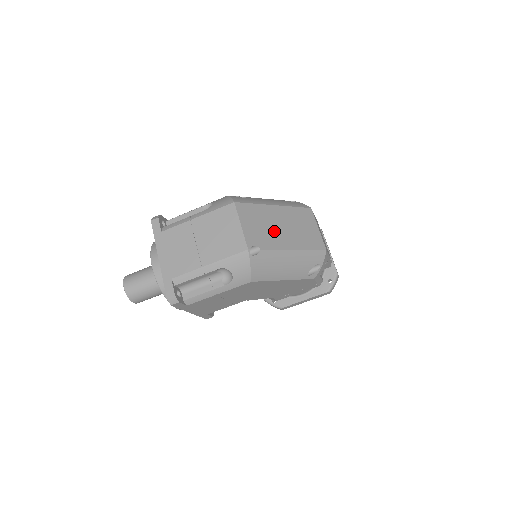
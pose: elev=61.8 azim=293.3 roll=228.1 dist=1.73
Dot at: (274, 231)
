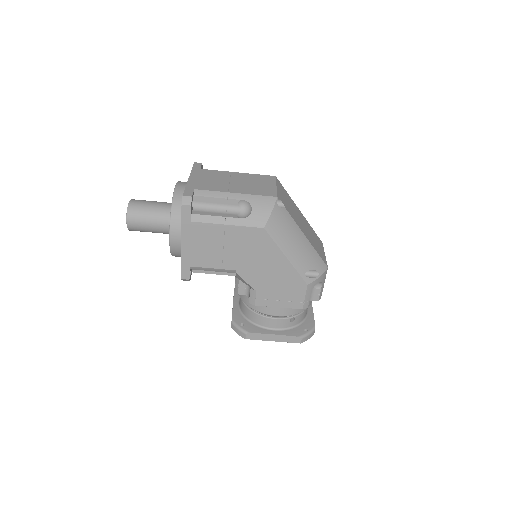
Dot at: (296, 216)
